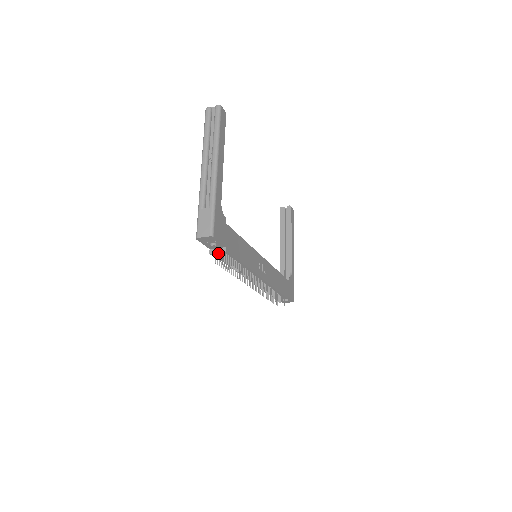
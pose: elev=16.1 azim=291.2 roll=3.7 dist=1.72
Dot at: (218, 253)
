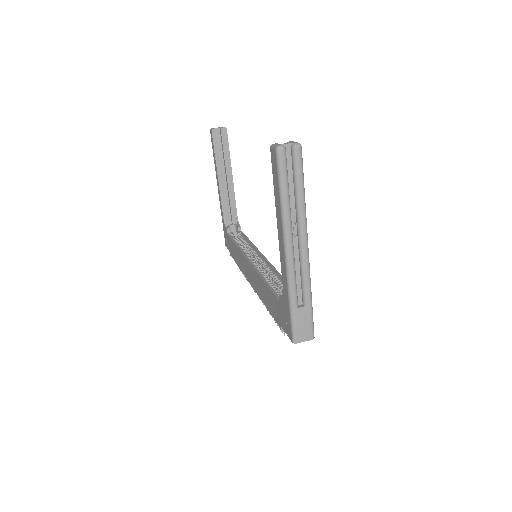
Dot at: occluded
